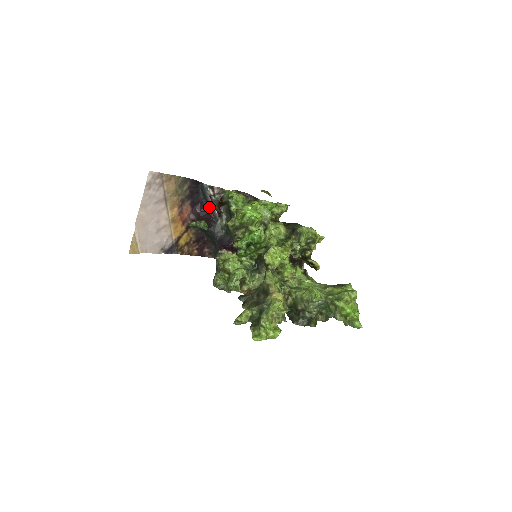
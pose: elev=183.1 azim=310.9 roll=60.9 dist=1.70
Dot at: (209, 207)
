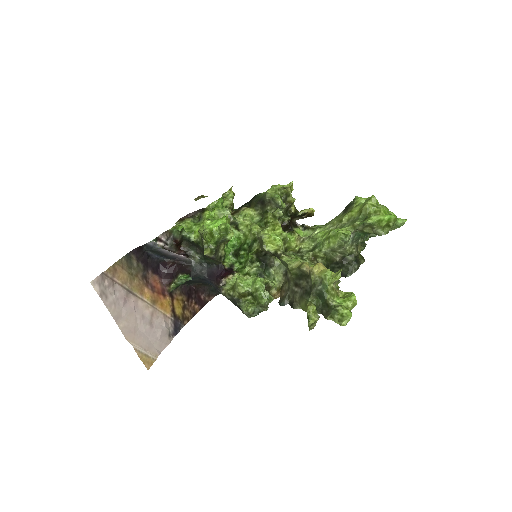
Dot at: (171, 258)
